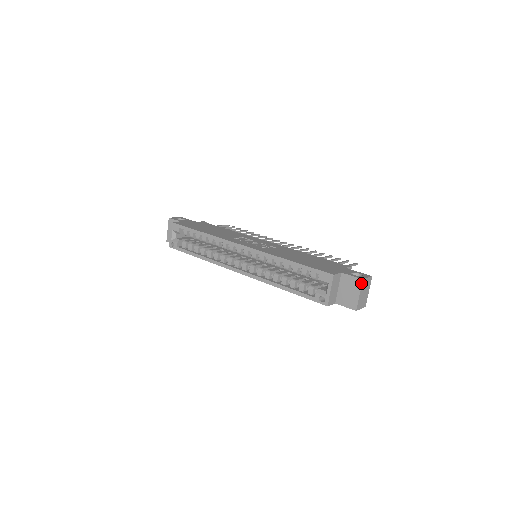
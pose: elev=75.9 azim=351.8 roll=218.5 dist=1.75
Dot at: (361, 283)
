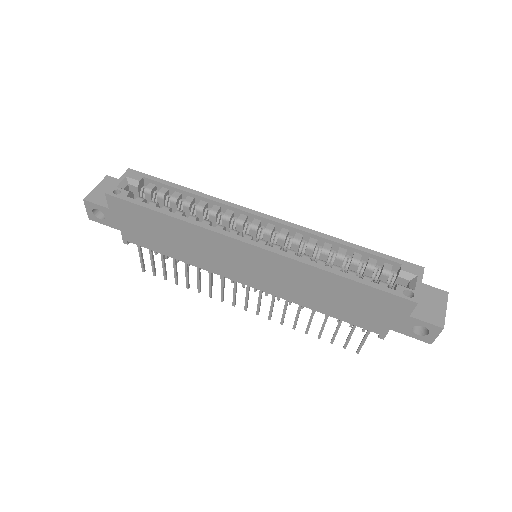
Dot at: (447, 296)
